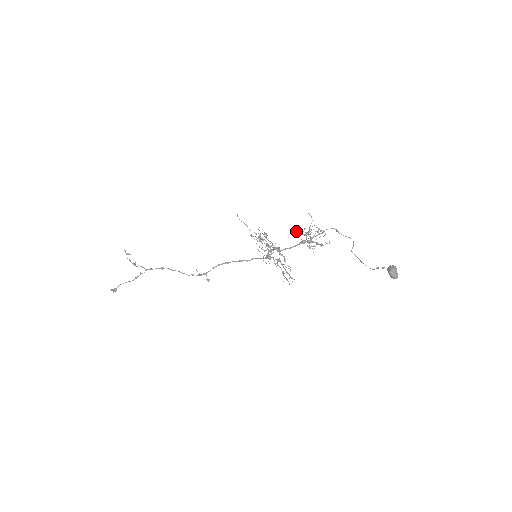
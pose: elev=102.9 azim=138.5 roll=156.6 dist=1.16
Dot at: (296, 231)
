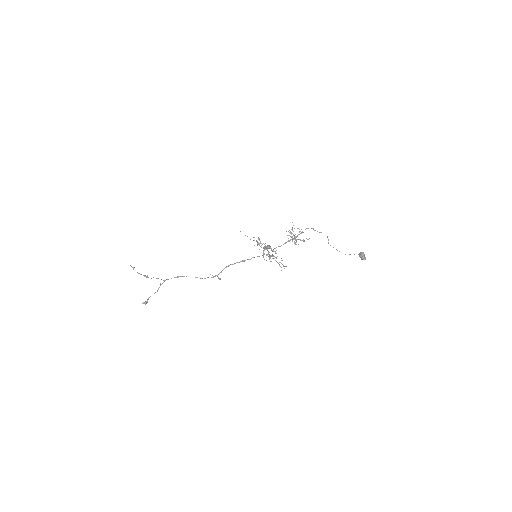
Dot at: occluded
